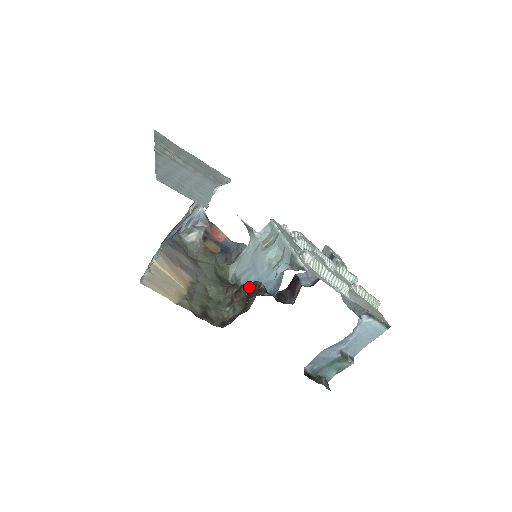
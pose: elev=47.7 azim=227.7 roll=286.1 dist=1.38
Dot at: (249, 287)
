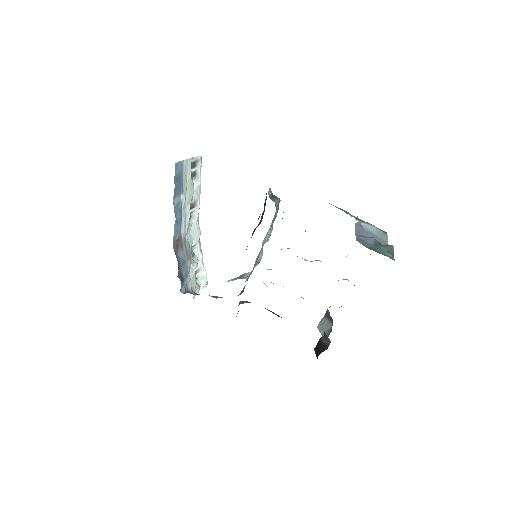
Dot at: occluded
